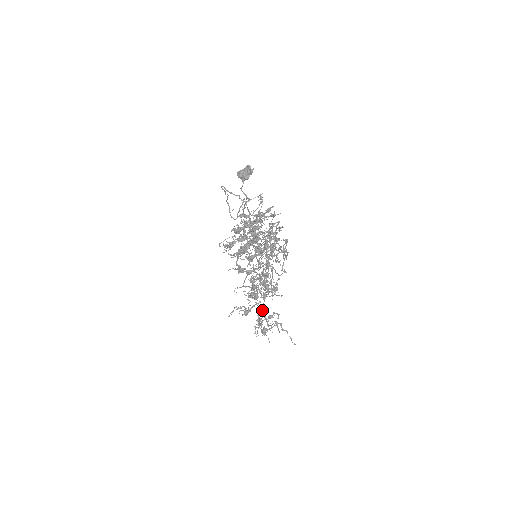
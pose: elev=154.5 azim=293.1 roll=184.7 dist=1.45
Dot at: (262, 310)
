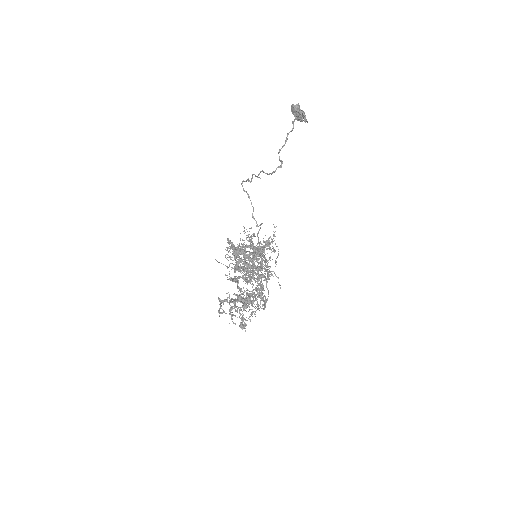
Dot at: occluded
